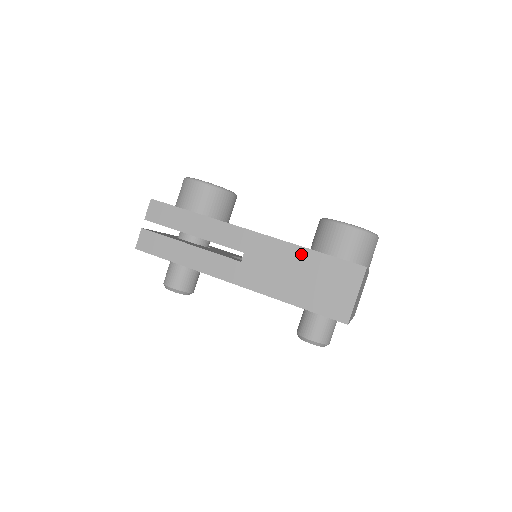
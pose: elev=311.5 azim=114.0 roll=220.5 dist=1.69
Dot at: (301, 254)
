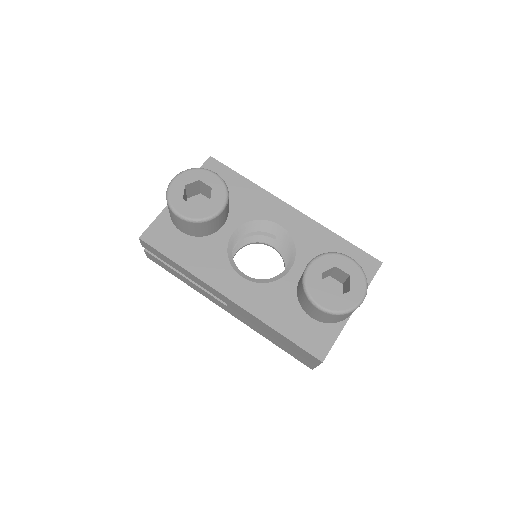
Dot at: (270, 329)
